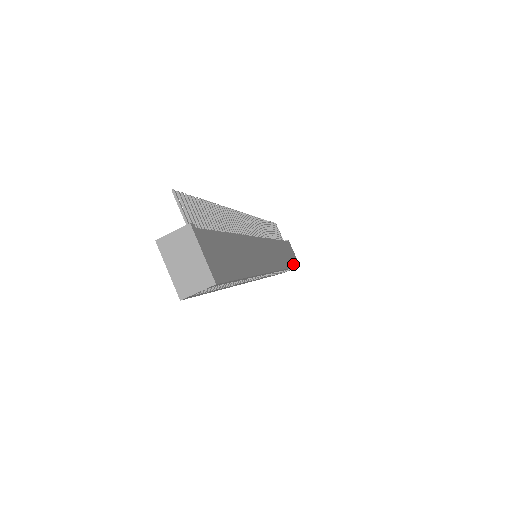
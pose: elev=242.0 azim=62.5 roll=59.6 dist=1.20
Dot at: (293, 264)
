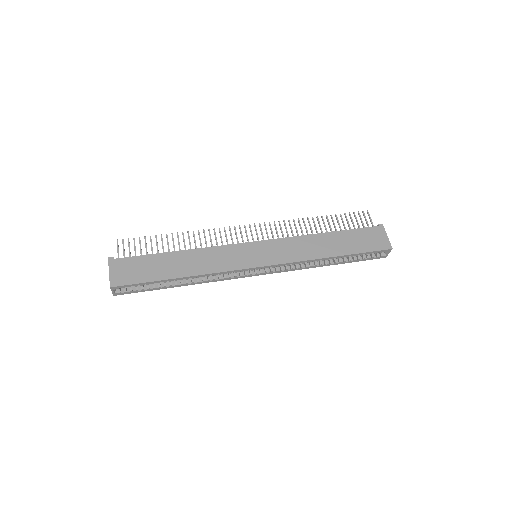
Dot at: (357, 251)
